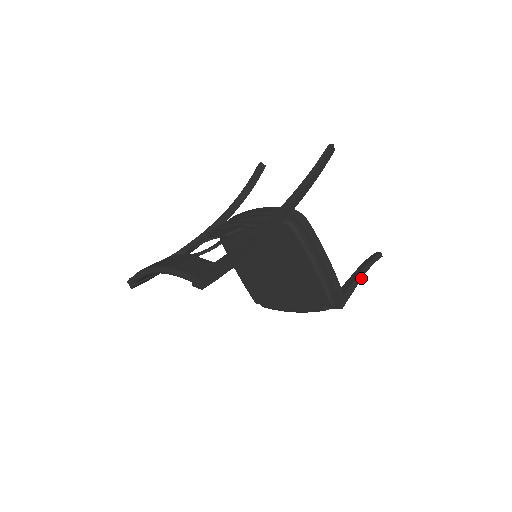
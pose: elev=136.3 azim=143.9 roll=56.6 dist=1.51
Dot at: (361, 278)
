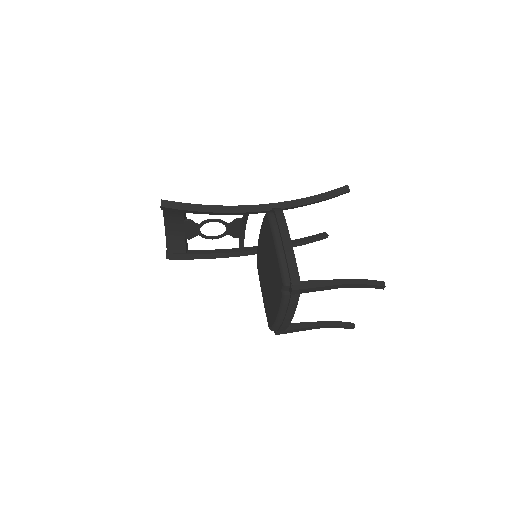
Dot at: (337, 284)
